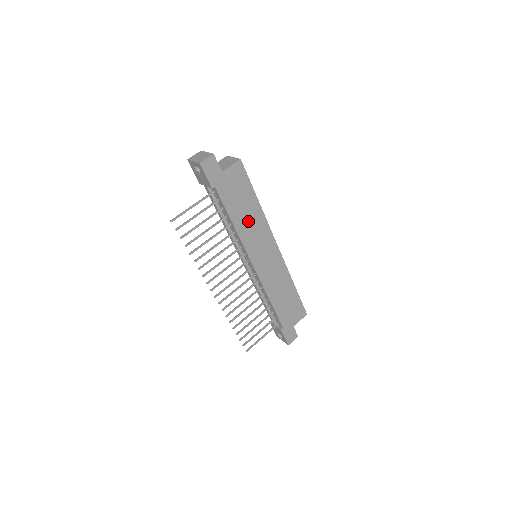
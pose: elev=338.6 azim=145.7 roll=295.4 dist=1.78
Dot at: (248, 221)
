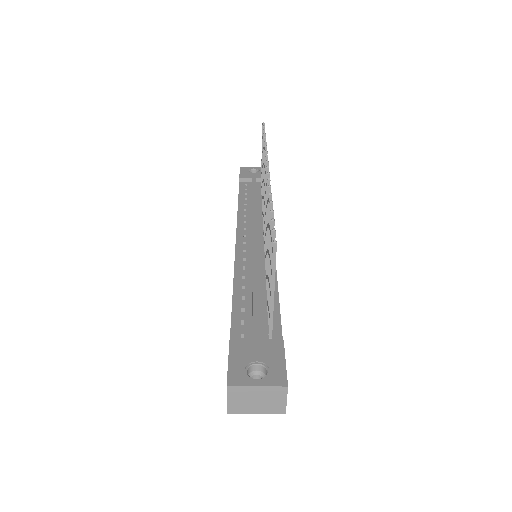
Dot at: occluded
